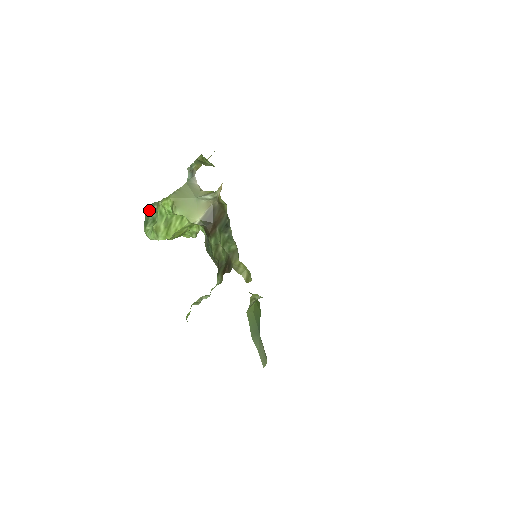
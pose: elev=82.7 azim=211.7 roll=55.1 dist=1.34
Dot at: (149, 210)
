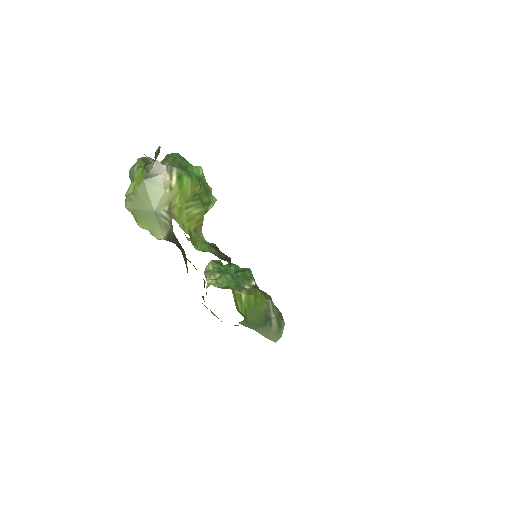
Dot at: (130, 178)
